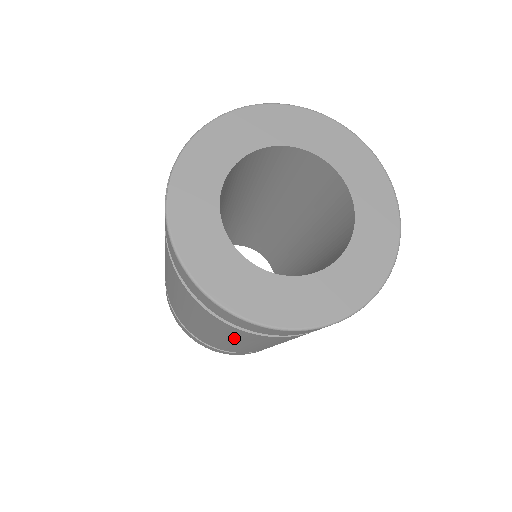
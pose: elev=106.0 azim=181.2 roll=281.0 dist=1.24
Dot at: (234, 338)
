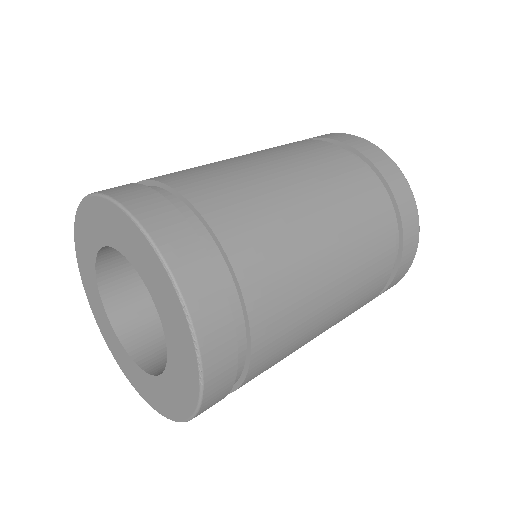
Dot at: occluded
